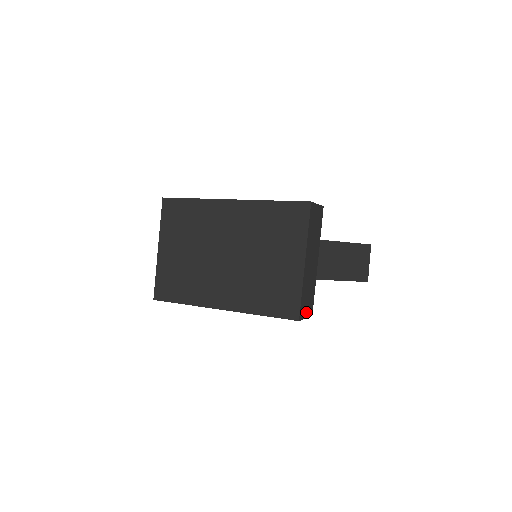
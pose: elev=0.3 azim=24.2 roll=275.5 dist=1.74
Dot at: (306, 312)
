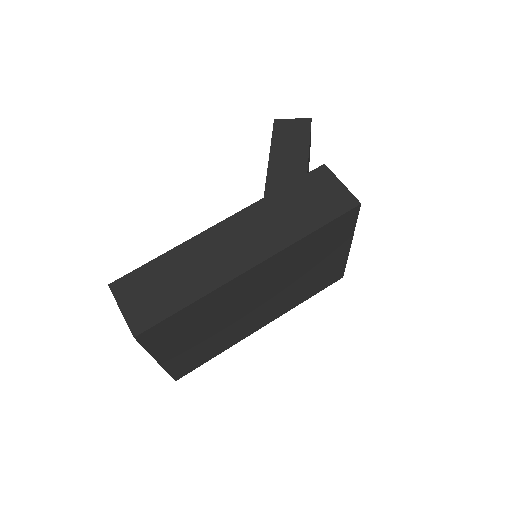
Dot at: occluded
